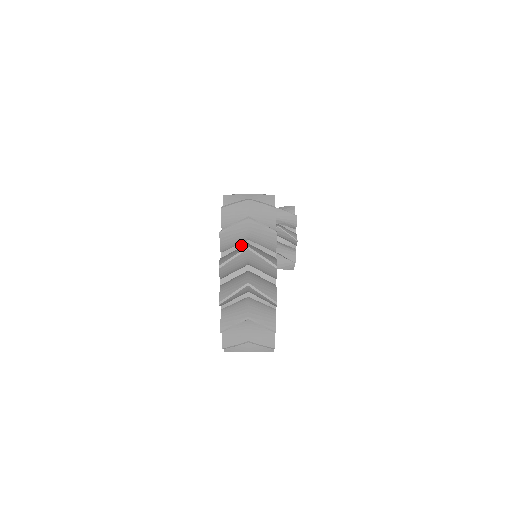
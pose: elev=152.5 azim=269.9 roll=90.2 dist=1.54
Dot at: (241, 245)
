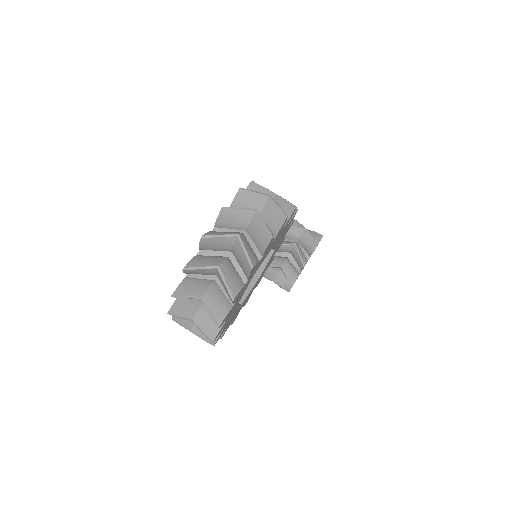
Dot at: (236, 231)
